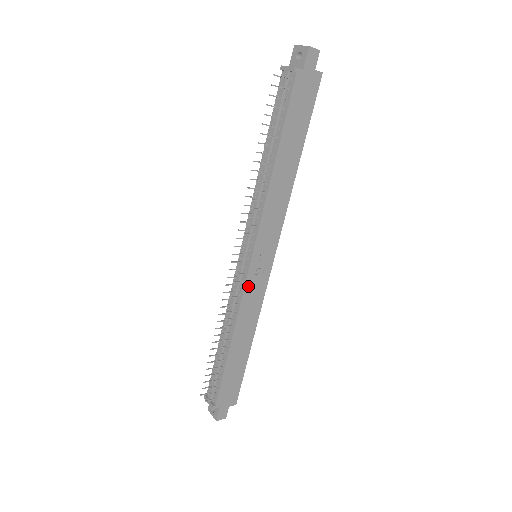
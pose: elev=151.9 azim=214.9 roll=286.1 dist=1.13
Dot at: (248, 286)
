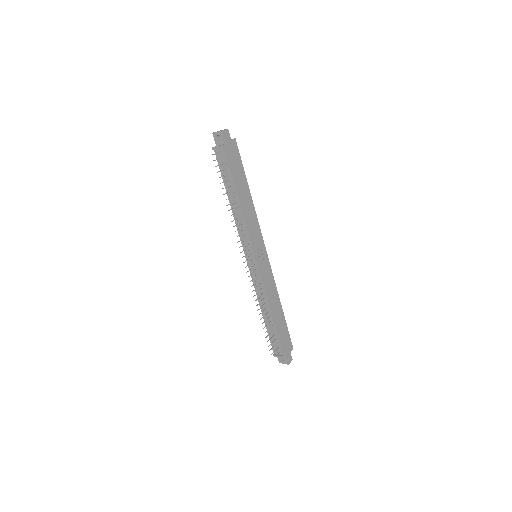
Dot at: (262, 275)
